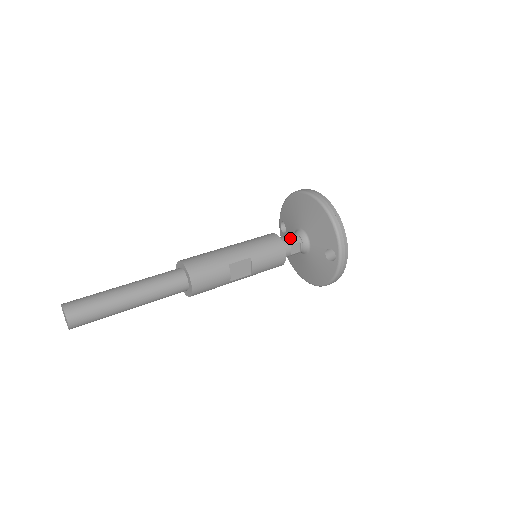
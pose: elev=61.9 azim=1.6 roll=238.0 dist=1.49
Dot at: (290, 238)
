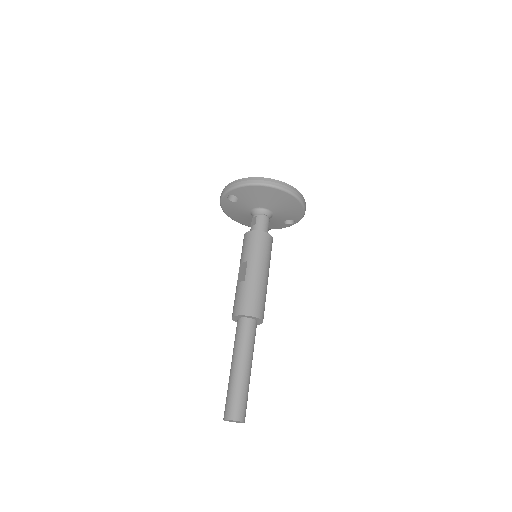
Dot at: (267, 225)
